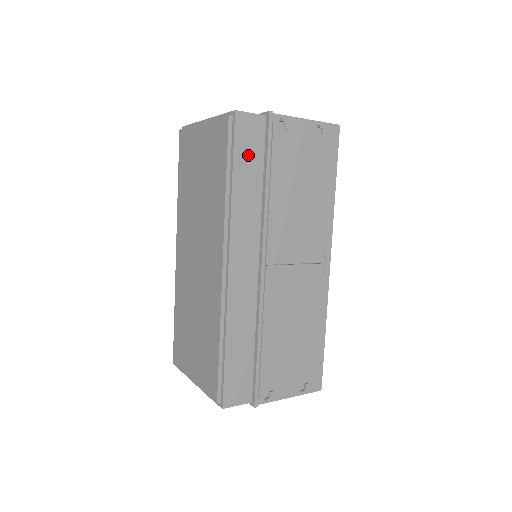
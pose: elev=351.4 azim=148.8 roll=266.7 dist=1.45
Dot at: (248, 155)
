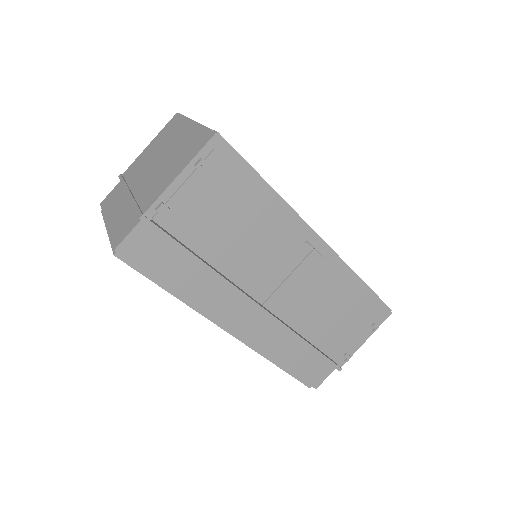
Dot at: (163, 262)
